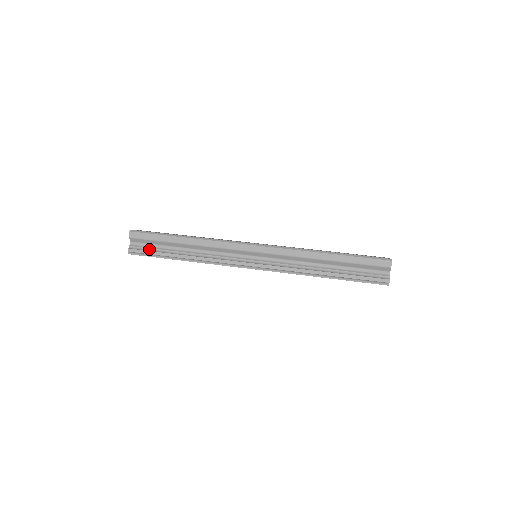
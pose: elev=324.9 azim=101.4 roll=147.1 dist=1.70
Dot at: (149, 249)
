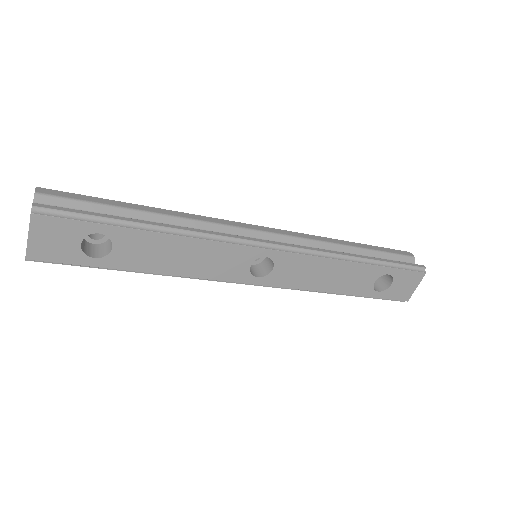
Dot at: (80, 212)
